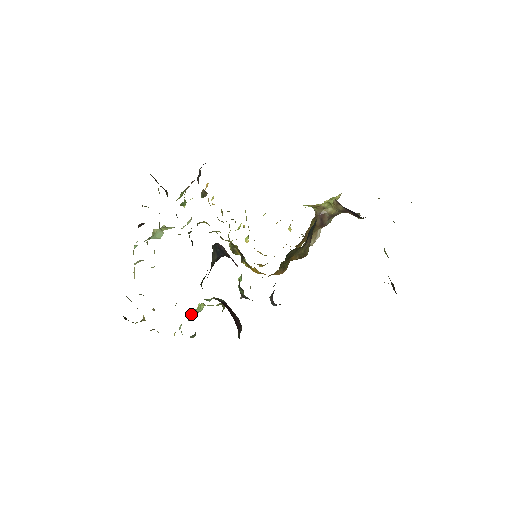
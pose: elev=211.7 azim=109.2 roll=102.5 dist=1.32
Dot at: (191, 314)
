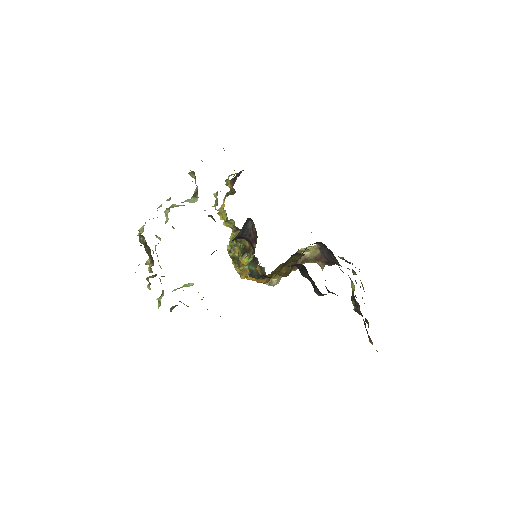
Dot at: (176, 289)
